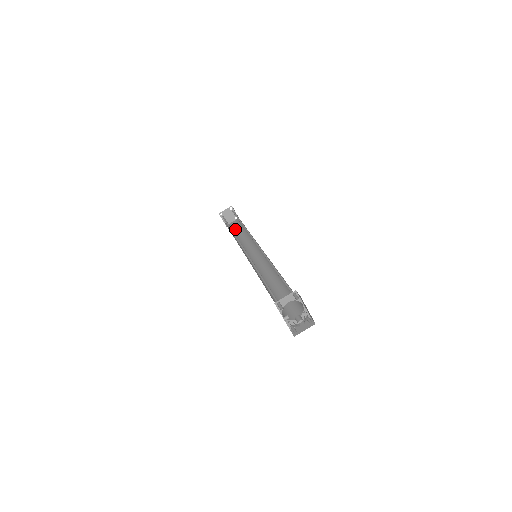
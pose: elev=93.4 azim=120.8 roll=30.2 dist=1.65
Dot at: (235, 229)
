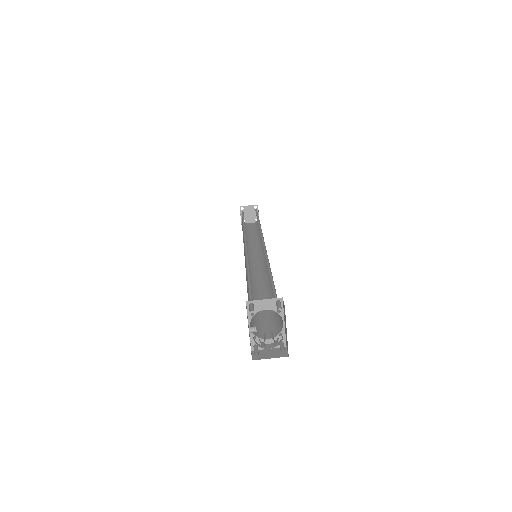
Dot at: (249, 229)
